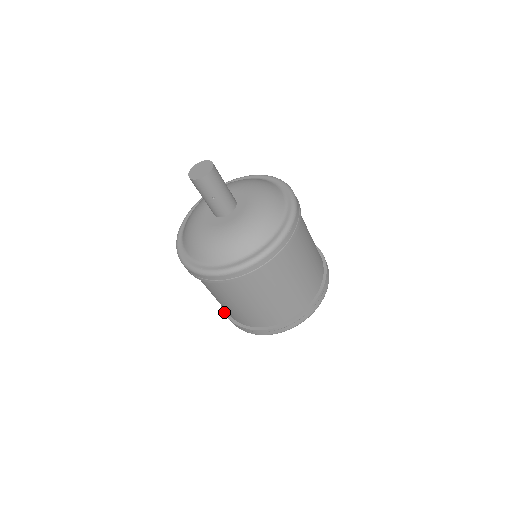
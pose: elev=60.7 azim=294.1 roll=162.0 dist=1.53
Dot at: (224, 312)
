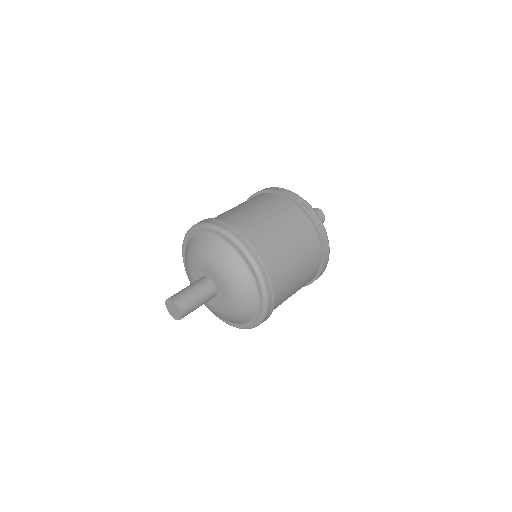
Dot at: occluded
